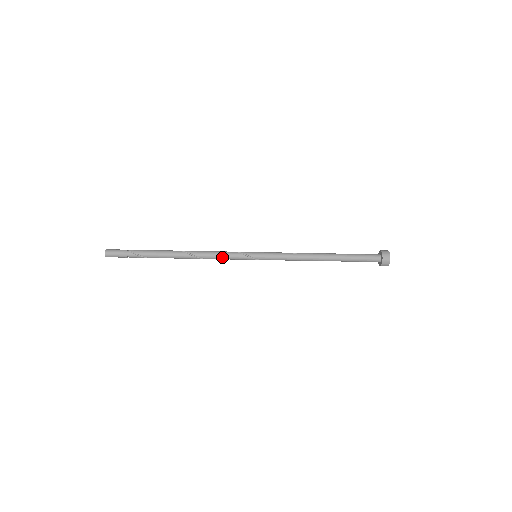
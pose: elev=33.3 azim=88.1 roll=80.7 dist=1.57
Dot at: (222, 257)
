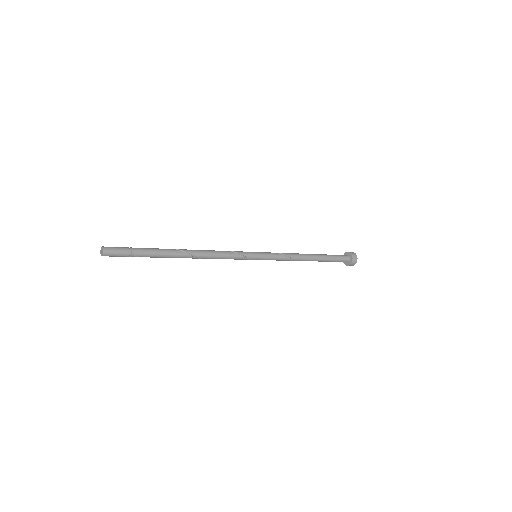
Dot at: occluded
